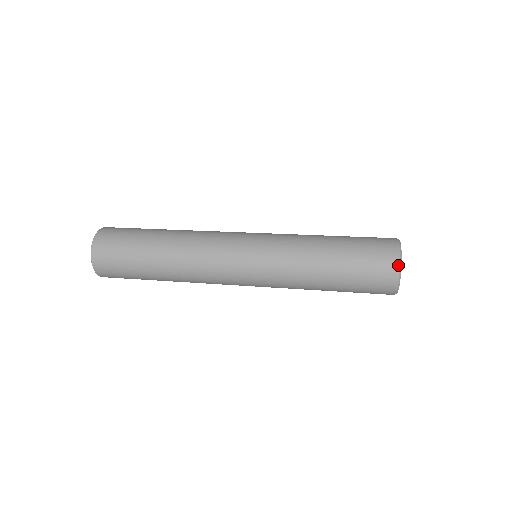
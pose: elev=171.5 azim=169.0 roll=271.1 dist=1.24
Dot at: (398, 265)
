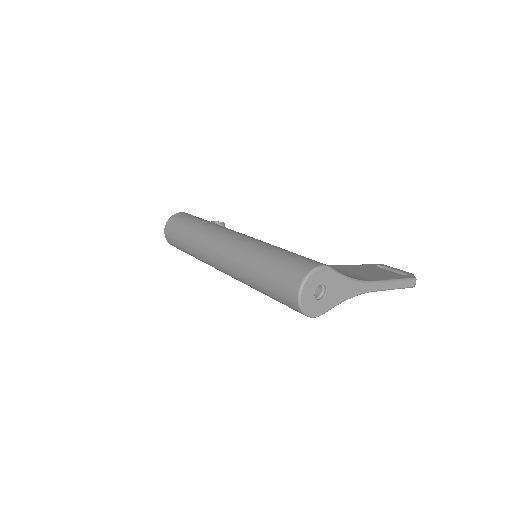
Dot at: (299, 287)
